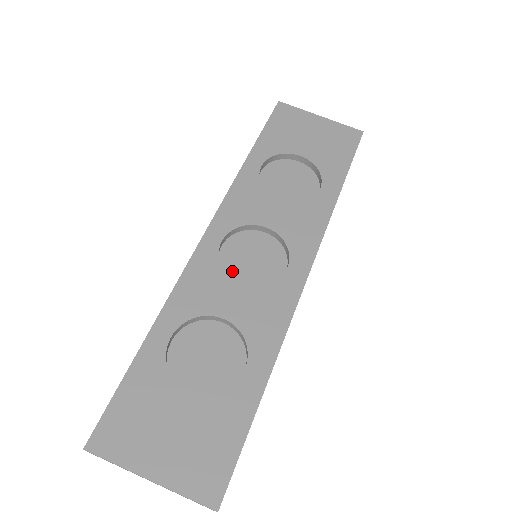
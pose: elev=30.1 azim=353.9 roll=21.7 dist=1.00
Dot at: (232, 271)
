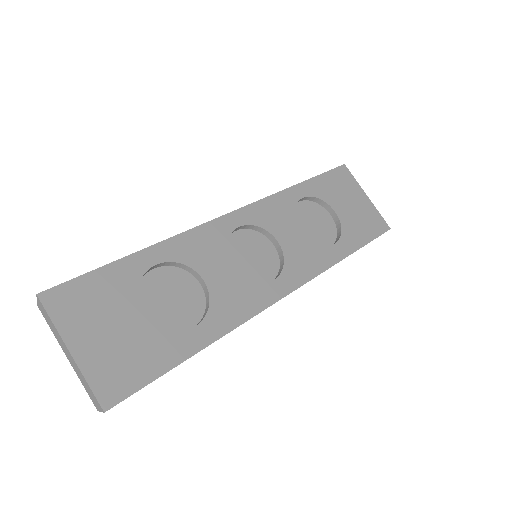
Dot at: (232, 253)
